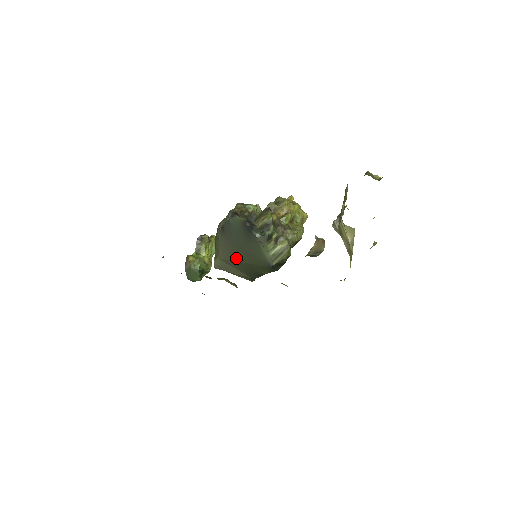
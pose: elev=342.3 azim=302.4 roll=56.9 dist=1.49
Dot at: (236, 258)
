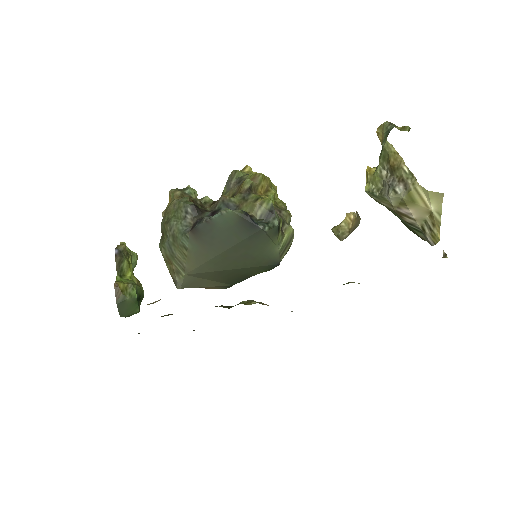
Dot at: (219, 266)
